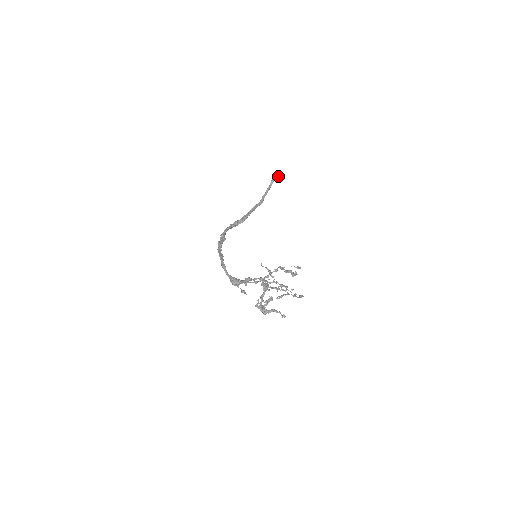
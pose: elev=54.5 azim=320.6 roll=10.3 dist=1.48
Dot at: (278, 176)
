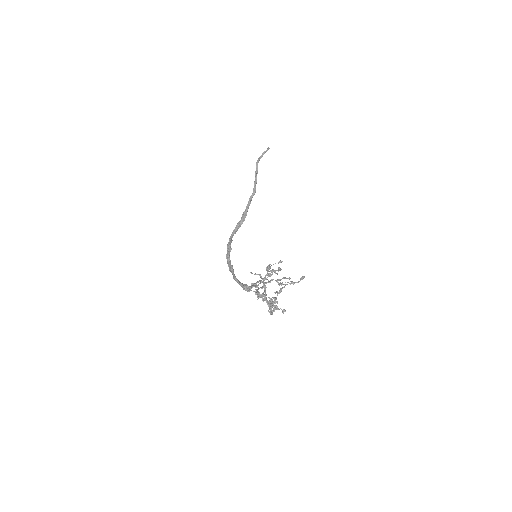
Dot at: occluded
